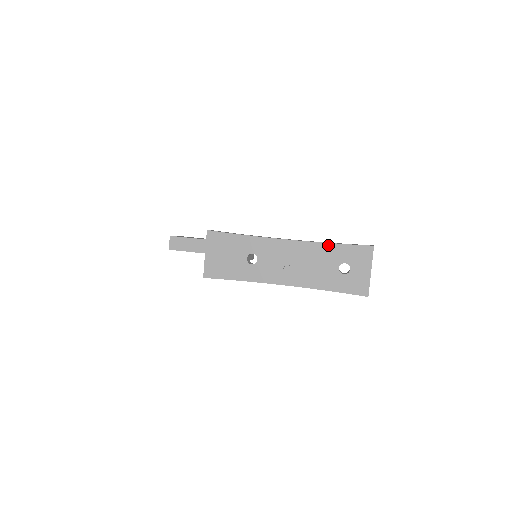
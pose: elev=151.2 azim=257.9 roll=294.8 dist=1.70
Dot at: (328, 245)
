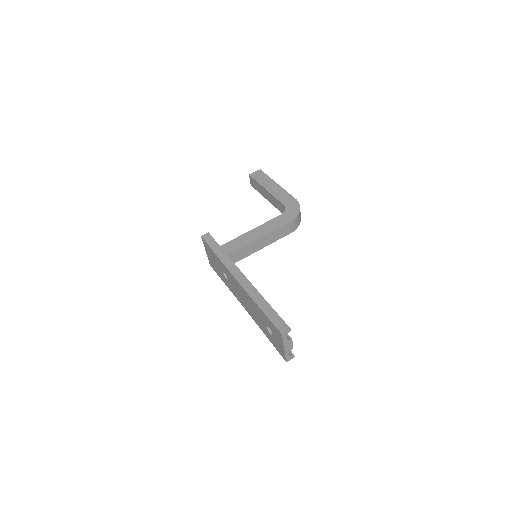
Dot at: (257, 306)
